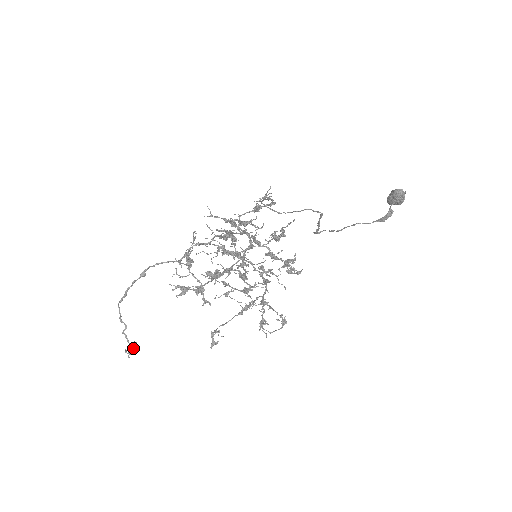
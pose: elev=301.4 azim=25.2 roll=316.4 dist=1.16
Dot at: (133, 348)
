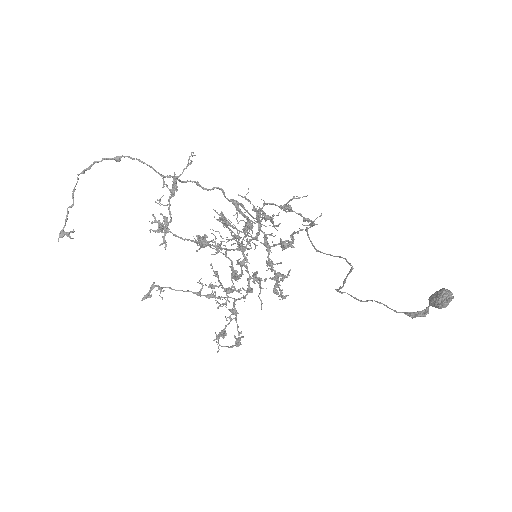
Dot at: (66, 232)
